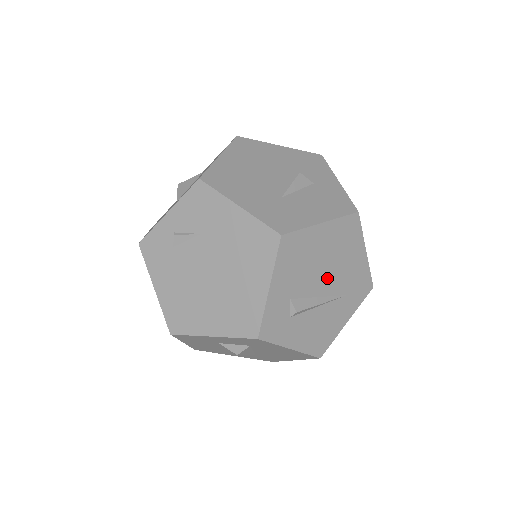
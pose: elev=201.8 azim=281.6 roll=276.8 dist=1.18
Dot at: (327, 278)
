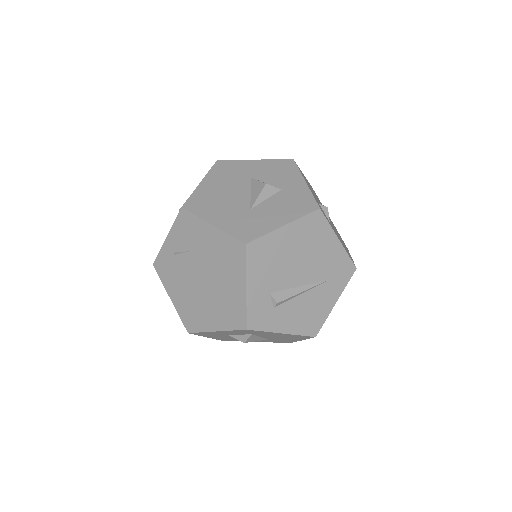
Dot at: (303, 270)
